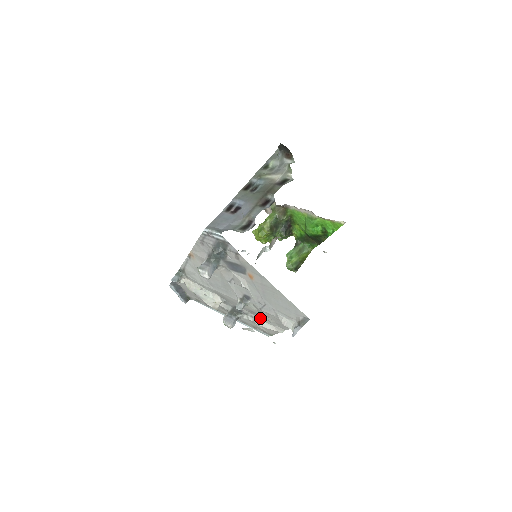
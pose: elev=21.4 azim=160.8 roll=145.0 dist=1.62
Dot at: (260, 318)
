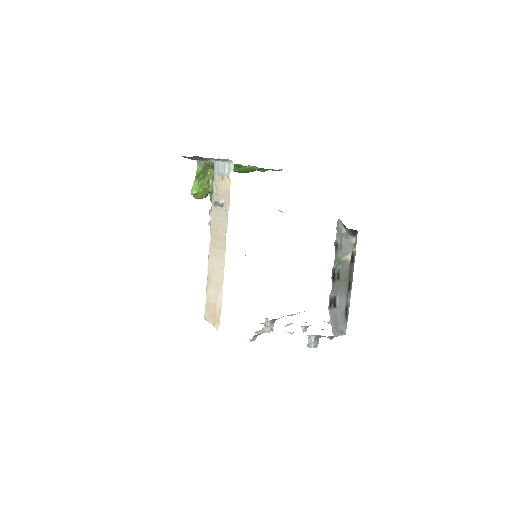
Dot at: occluded
